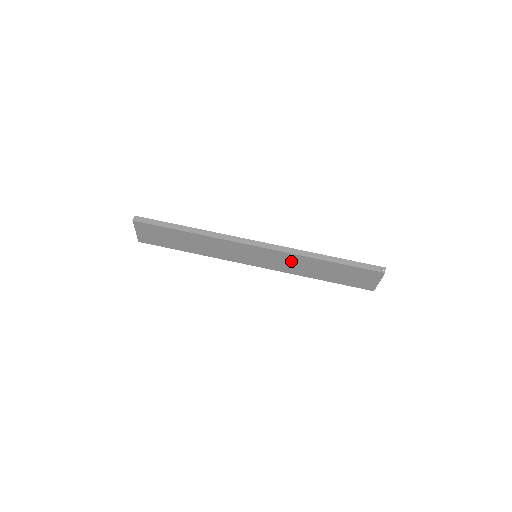
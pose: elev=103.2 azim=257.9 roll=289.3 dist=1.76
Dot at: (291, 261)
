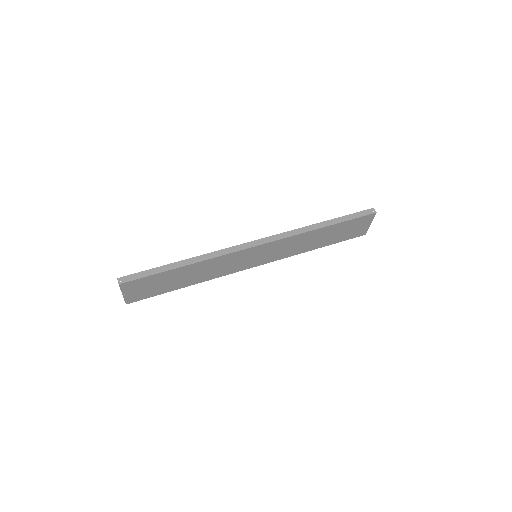
Dot at: (291, 244)
